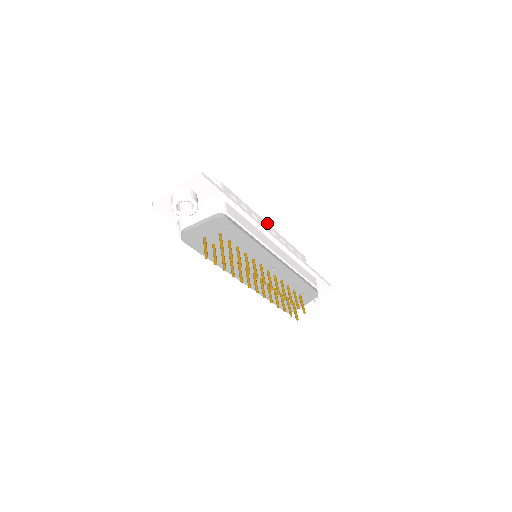
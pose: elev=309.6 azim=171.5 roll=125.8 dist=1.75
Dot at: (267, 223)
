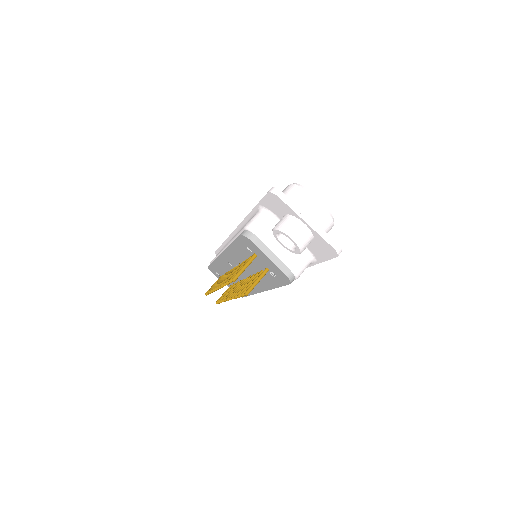
Dot at: occluded
